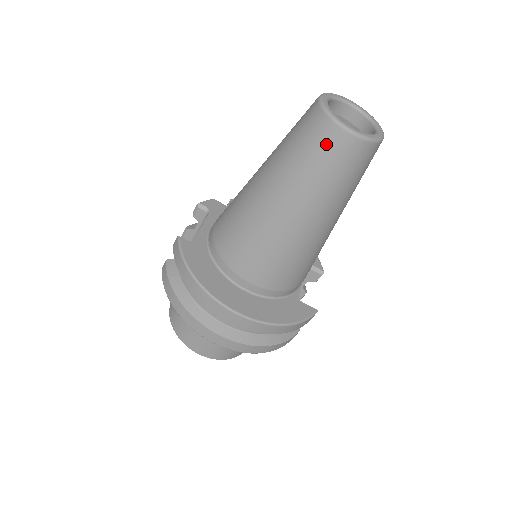
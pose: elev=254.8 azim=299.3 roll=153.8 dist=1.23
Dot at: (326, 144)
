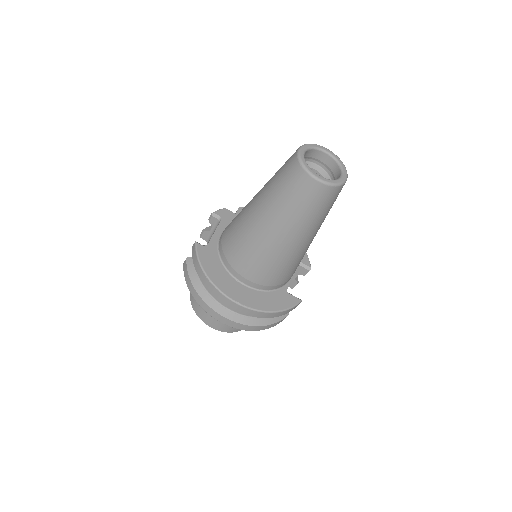
Dot at: (301, 187)
